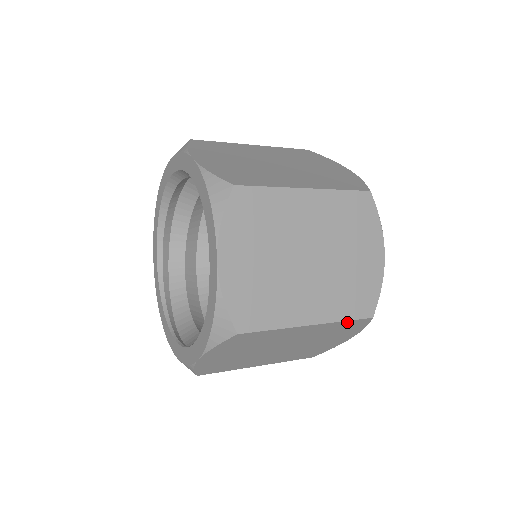
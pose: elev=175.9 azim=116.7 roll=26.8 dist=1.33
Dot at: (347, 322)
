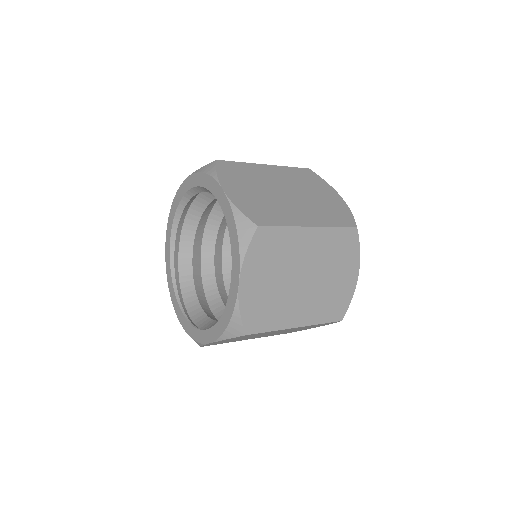
Dot at: occluded
